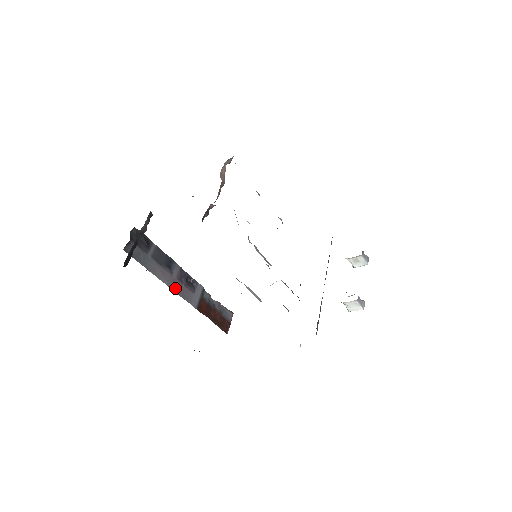
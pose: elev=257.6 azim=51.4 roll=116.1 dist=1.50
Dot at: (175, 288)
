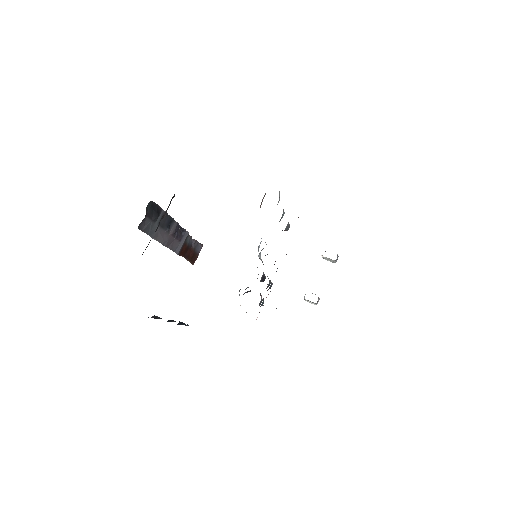
Dot at: (168, 244)
